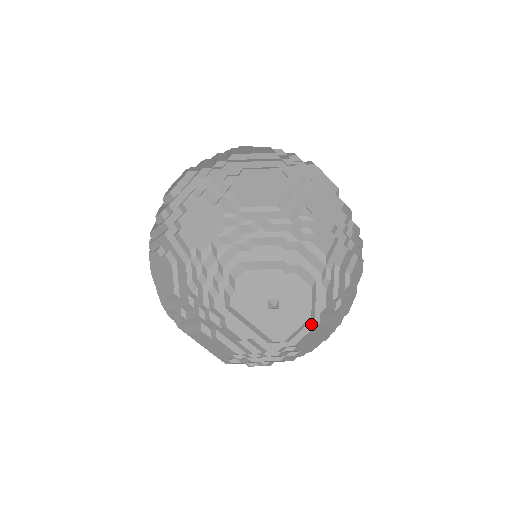
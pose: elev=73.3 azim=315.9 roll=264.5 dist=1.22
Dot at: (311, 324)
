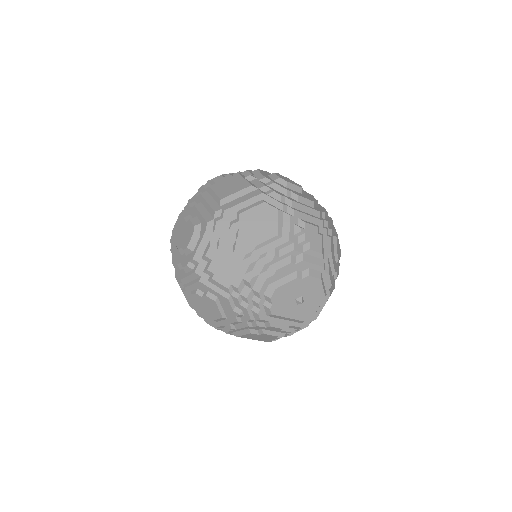
Dot at: (325, 299)
